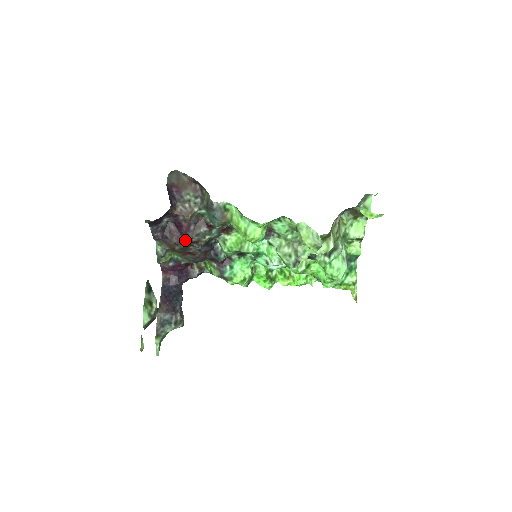
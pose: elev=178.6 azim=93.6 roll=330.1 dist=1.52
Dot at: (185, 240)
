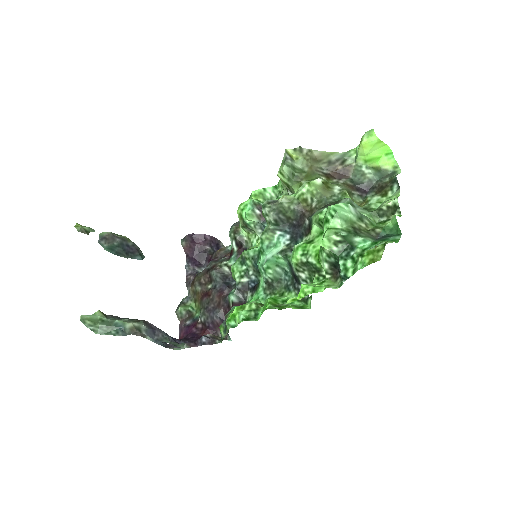
Dot at: (205, 269)
